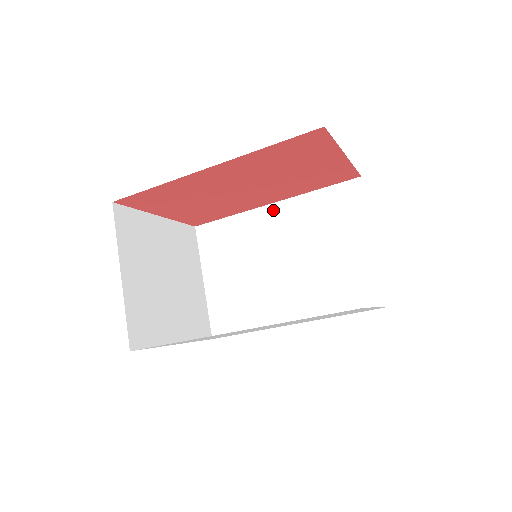
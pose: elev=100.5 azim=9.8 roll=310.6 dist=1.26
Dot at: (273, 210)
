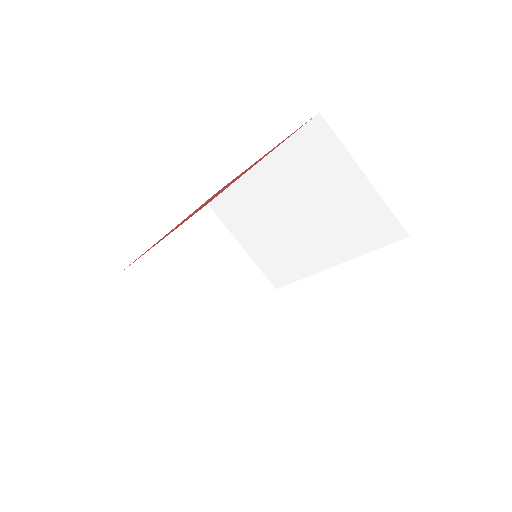
Dot at: (258, 172)
